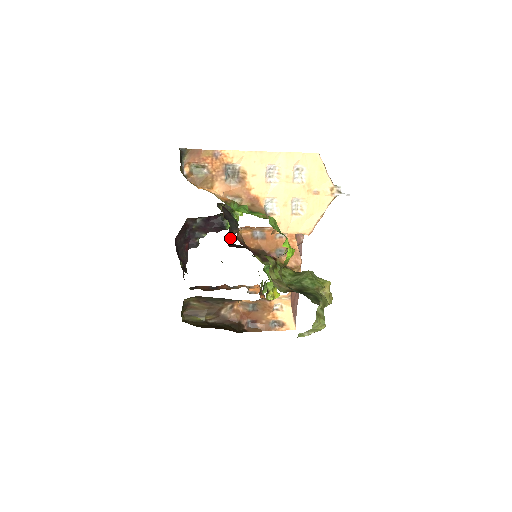
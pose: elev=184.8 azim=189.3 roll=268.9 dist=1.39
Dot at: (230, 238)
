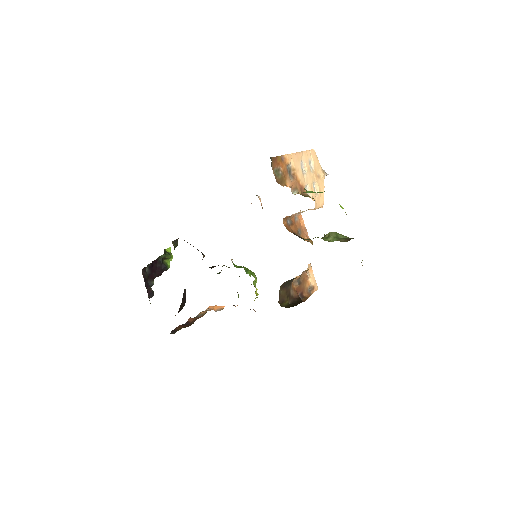
Dot at: occluded
